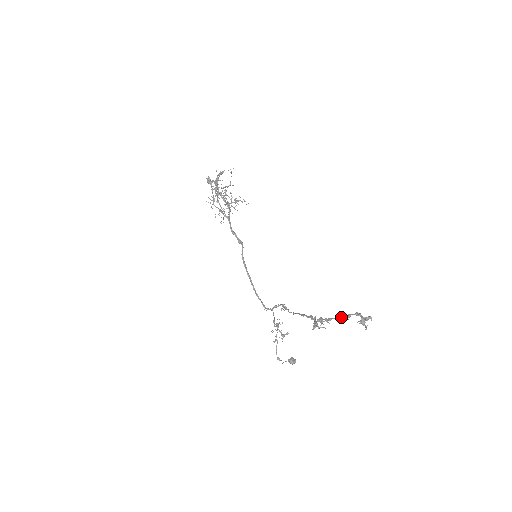
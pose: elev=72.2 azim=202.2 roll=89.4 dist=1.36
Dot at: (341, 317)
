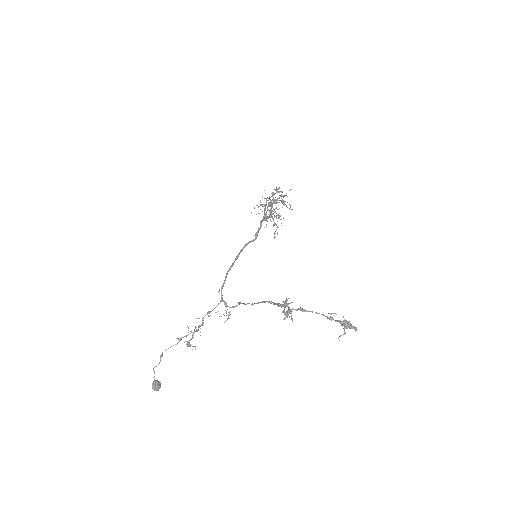
Dot at: occluded
